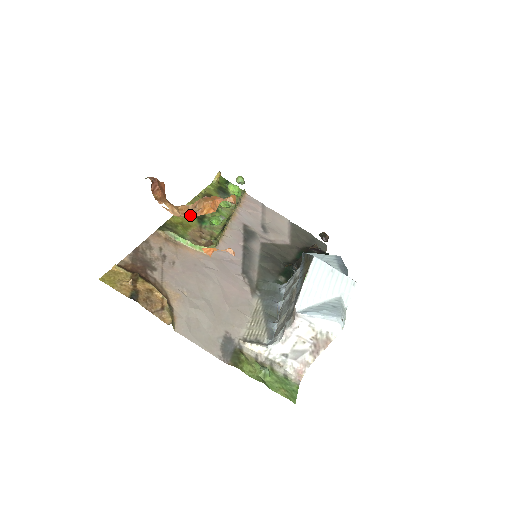
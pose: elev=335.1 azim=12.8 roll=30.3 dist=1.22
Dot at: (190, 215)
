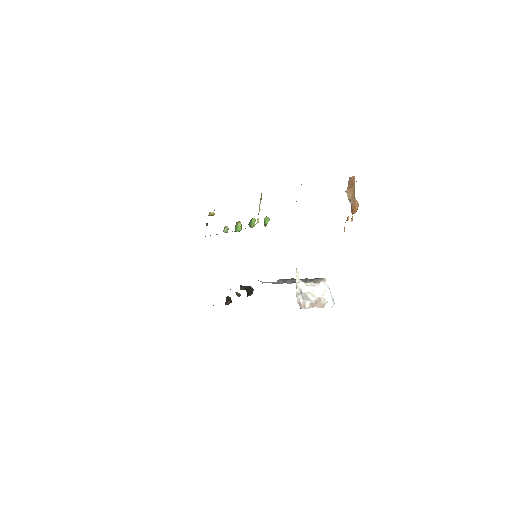
Dot at: occluded
